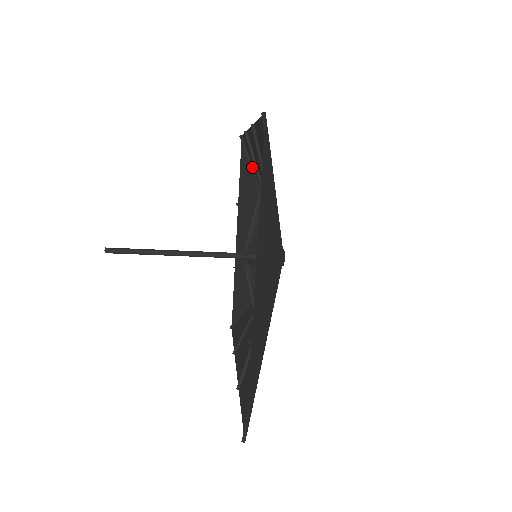
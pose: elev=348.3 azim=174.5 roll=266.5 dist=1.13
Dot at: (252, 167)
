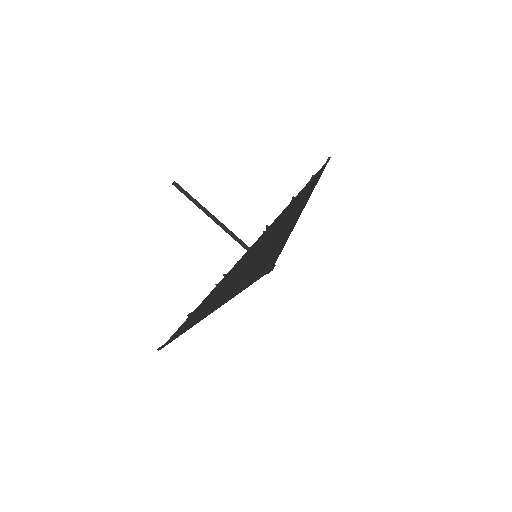
Dot at: occluded
